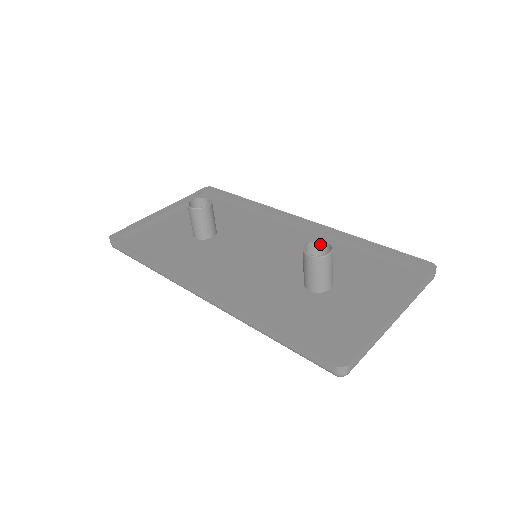
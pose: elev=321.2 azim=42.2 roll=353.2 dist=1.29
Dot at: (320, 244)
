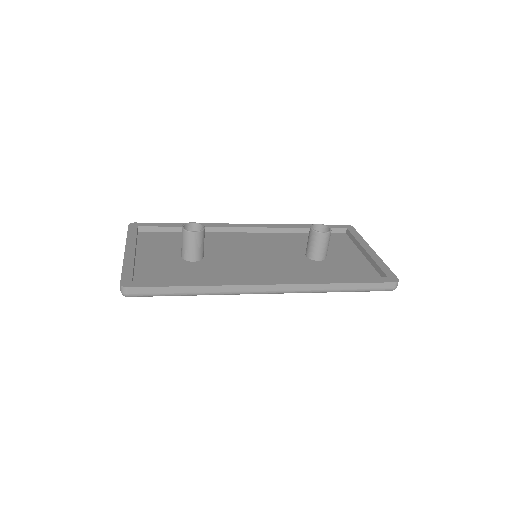
Dot at: (314, 227)
